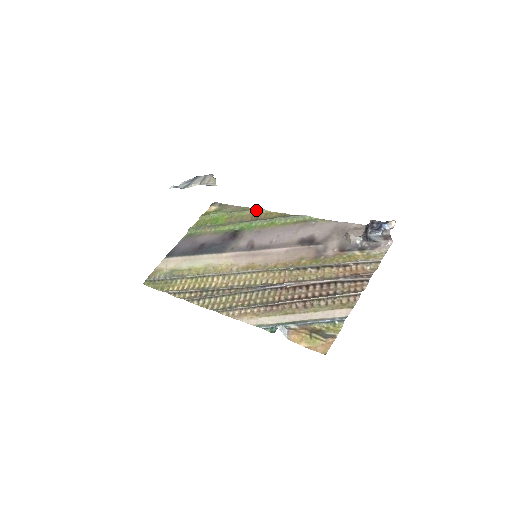
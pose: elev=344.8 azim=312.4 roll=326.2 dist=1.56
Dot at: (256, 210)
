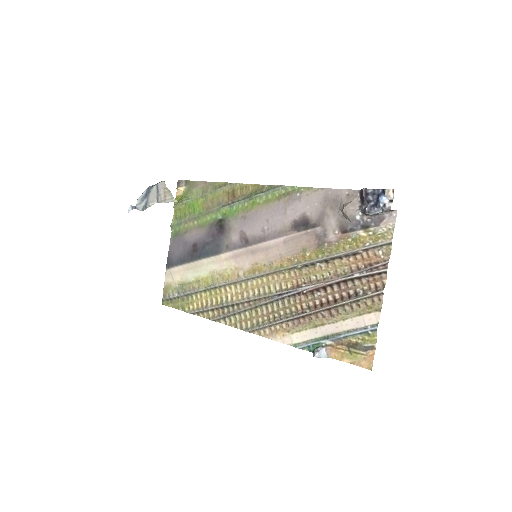
Dot at: (228, 186)
